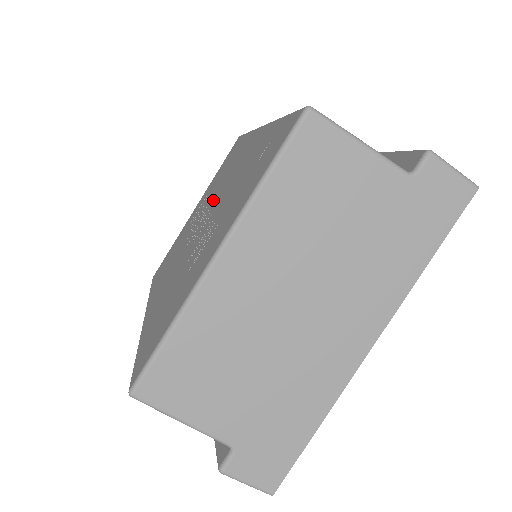
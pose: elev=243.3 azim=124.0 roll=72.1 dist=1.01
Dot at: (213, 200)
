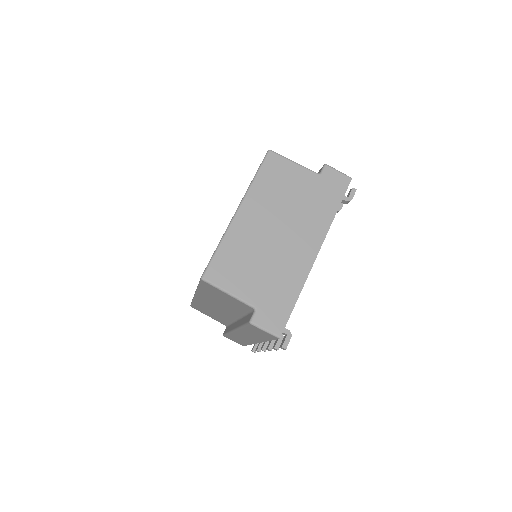
Dot at: occluded
